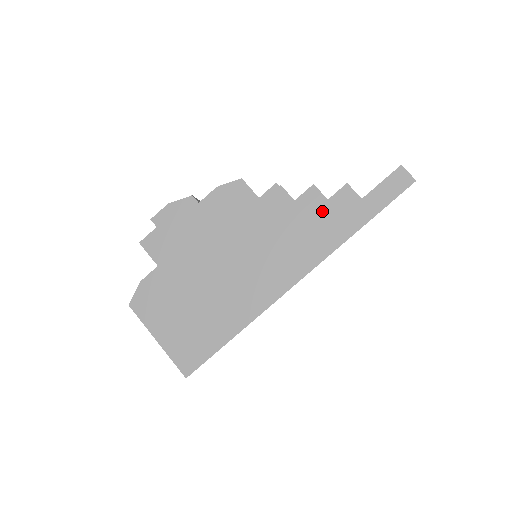
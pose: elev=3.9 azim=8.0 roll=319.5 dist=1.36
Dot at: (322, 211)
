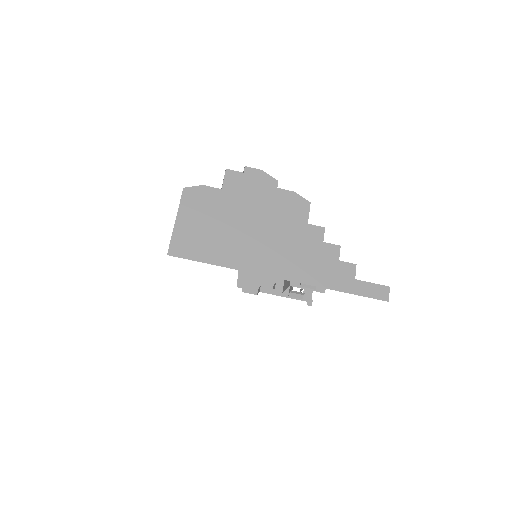
Dot at: (331, 262)
